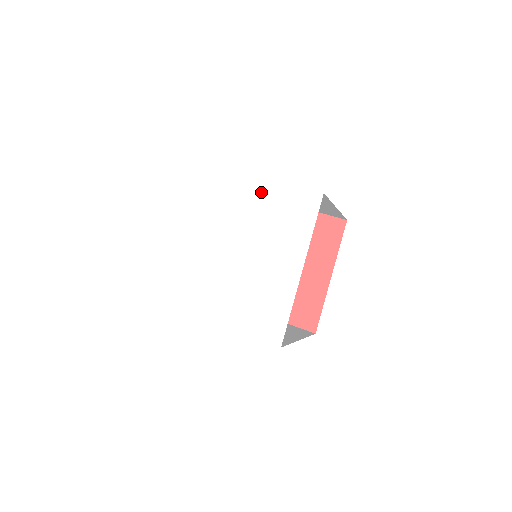
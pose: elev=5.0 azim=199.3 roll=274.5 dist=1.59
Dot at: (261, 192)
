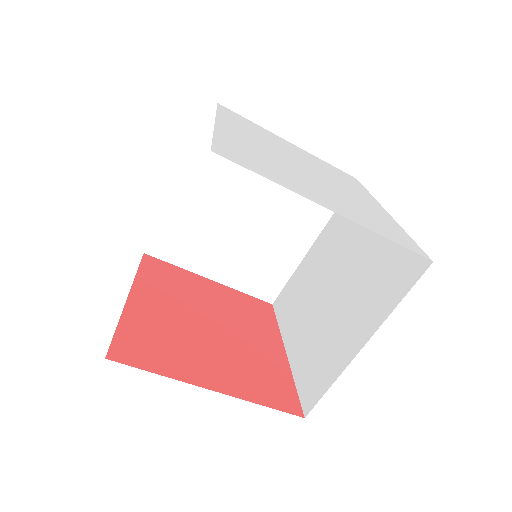
Dot at: (307, 154)
